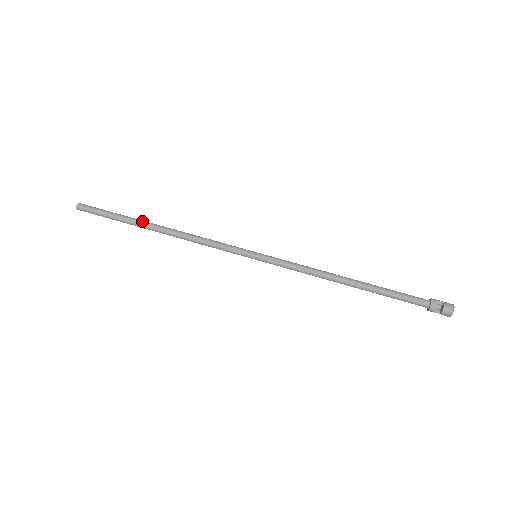
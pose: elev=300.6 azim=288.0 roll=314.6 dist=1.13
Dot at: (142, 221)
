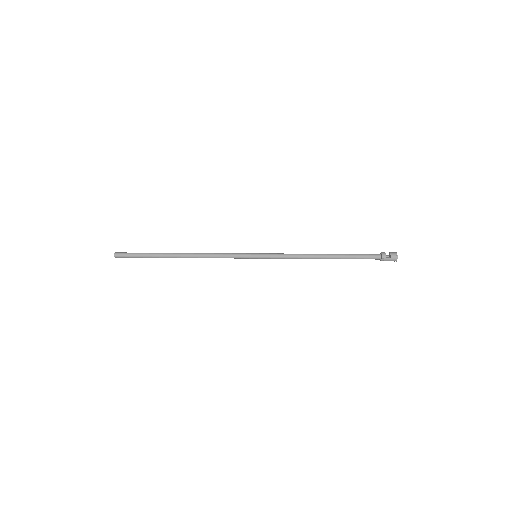
Dot at: (168, 254)
